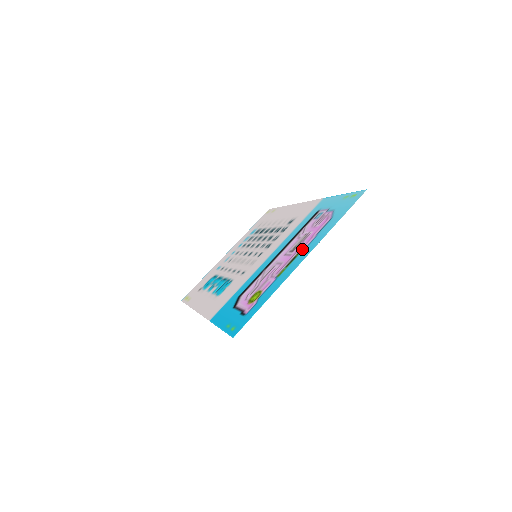
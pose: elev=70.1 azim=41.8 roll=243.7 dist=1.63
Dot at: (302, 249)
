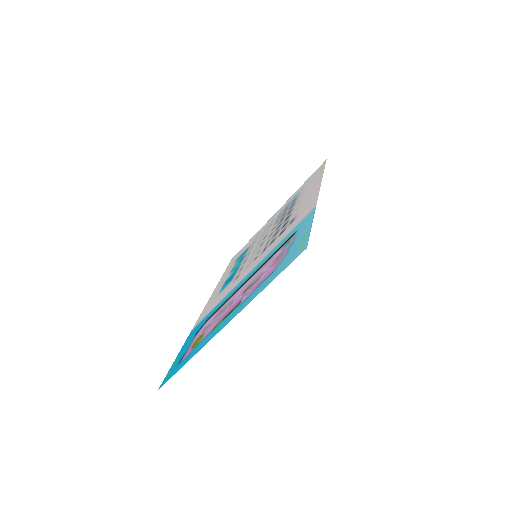
Dot at: (239, 303)
